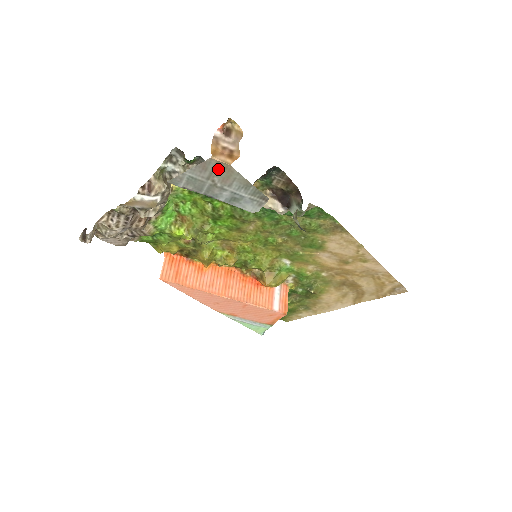
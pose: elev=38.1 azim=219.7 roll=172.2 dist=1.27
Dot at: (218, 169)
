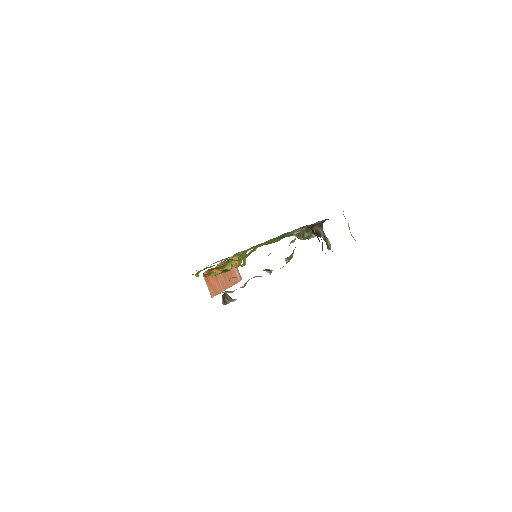
Dot at: occluded
